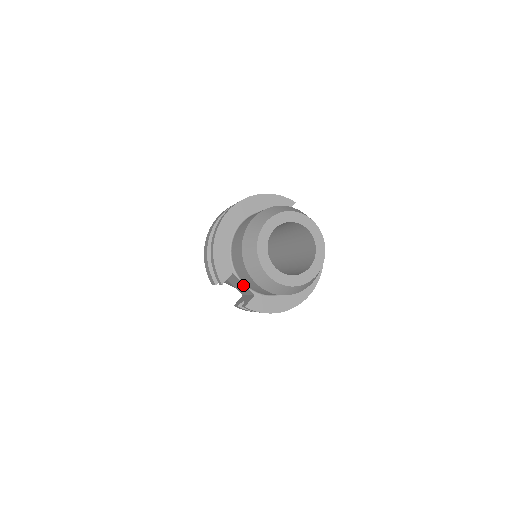
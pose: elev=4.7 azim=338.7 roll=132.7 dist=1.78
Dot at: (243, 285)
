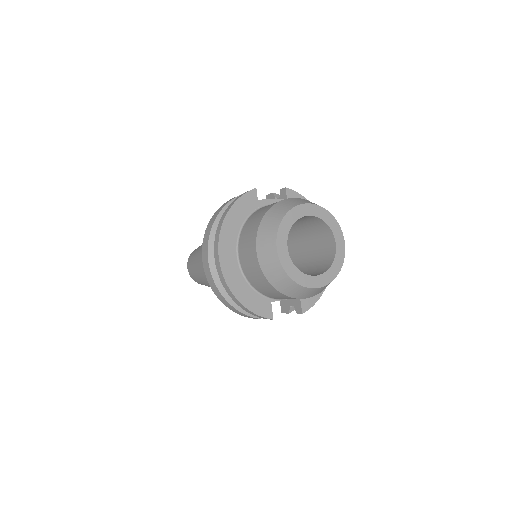
Dot at: (284, 299)
